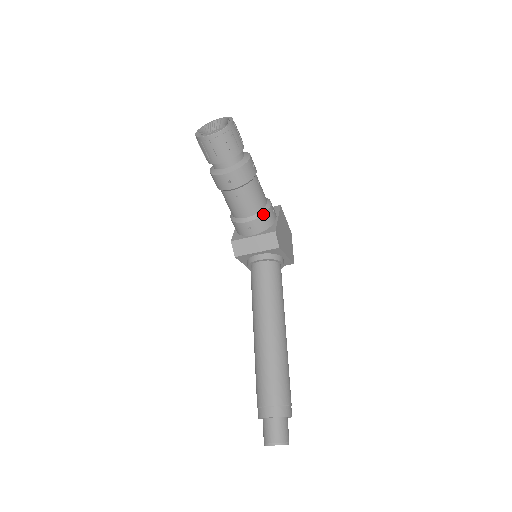
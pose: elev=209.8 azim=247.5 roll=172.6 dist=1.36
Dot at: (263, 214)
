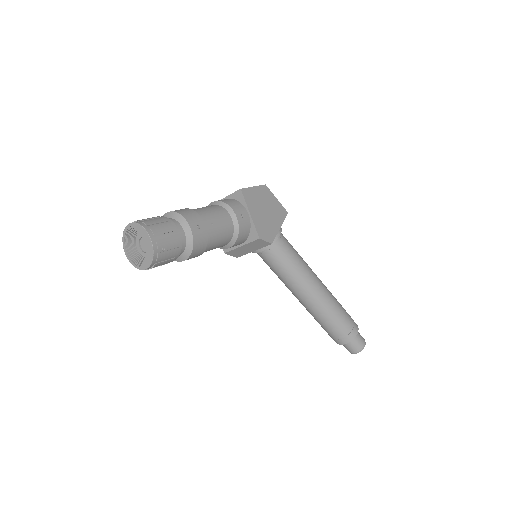
Dot at: (238, 235)
